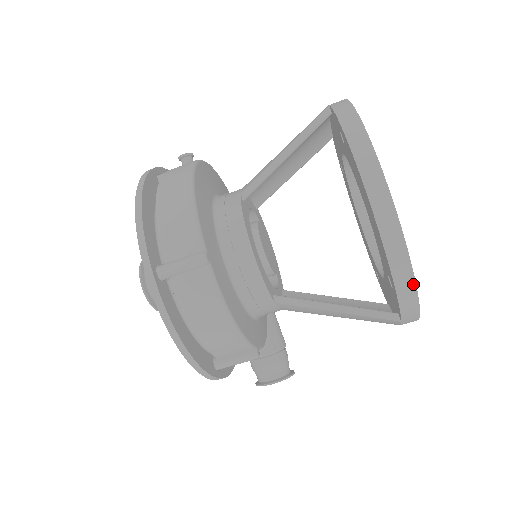
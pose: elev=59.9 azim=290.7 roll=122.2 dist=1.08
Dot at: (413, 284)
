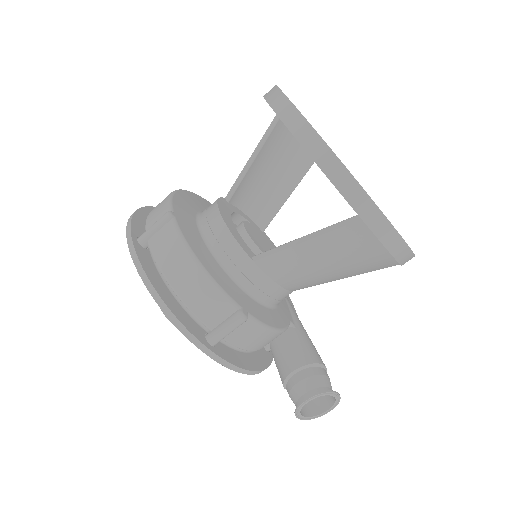
Dot at: (333, 156)
